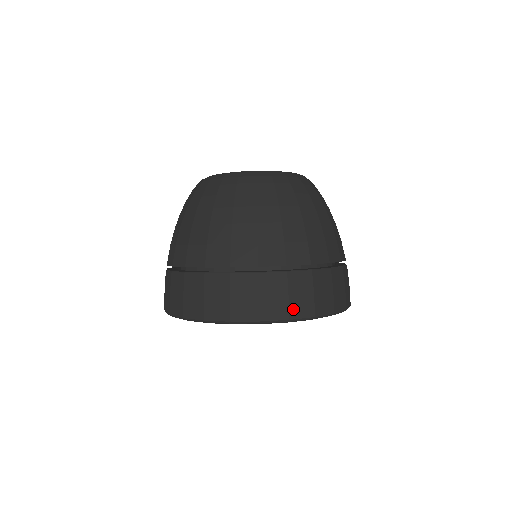
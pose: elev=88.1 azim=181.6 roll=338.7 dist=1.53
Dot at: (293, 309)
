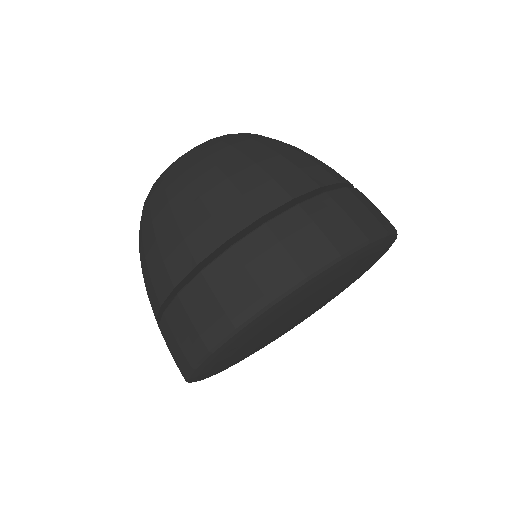
Dot at: (336, 241)
